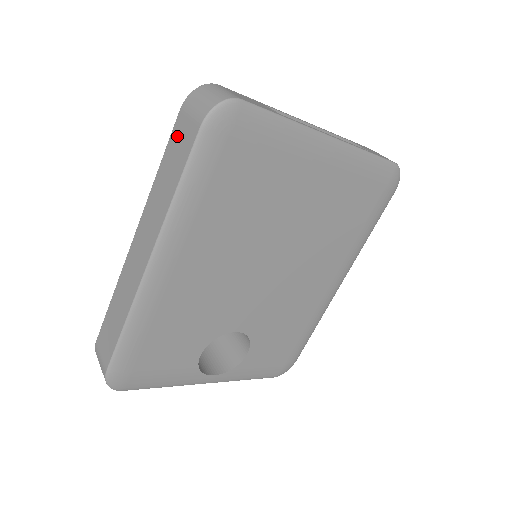
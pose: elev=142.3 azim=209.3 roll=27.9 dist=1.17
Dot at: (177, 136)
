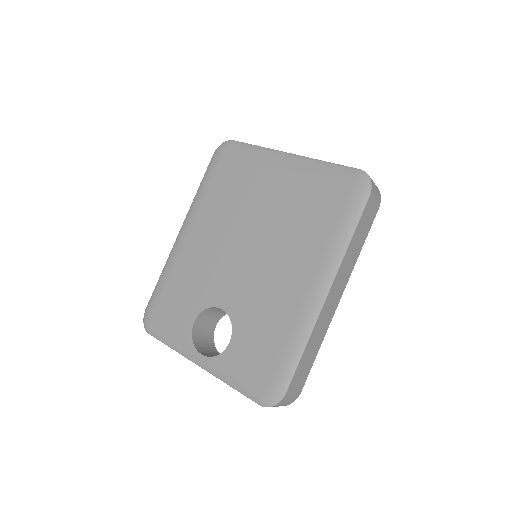
Dot at: occluded
